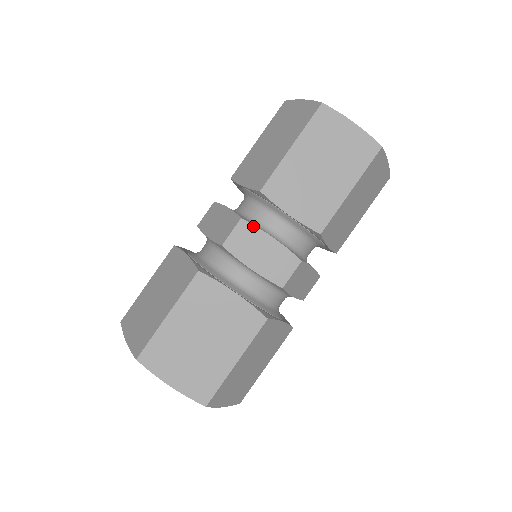
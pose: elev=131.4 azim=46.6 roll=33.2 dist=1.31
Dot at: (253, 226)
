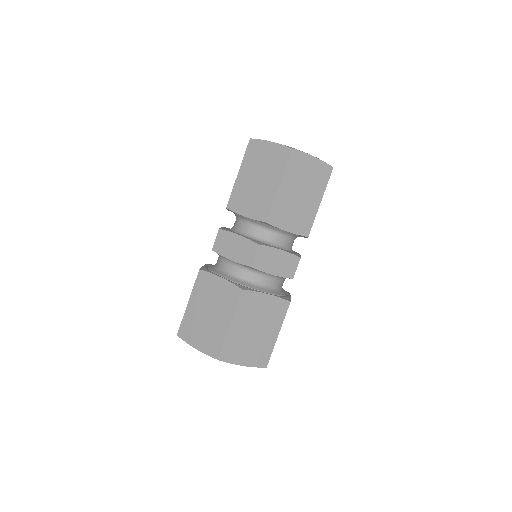
Dot at: (267, 247)
